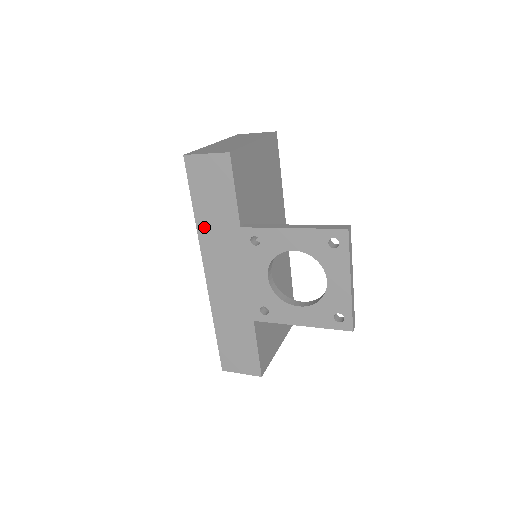
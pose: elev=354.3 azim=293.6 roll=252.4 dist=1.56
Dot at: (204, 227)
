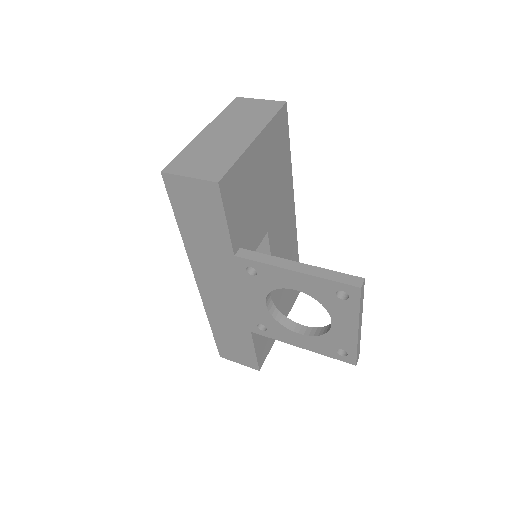
Dot at: (192, 245)
